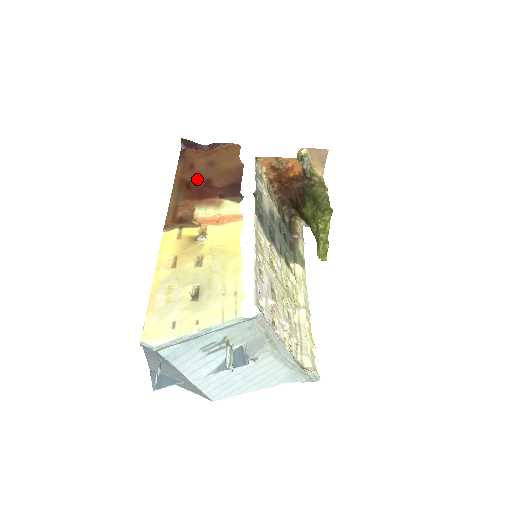
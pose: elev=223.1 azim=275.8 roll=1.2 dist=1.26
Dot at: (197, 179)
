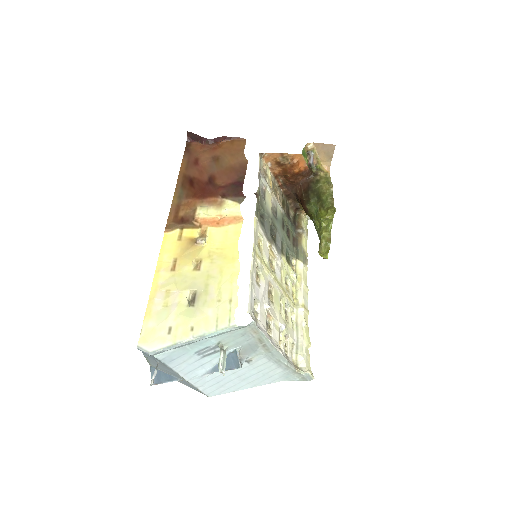
Dot at: (201, 176)
